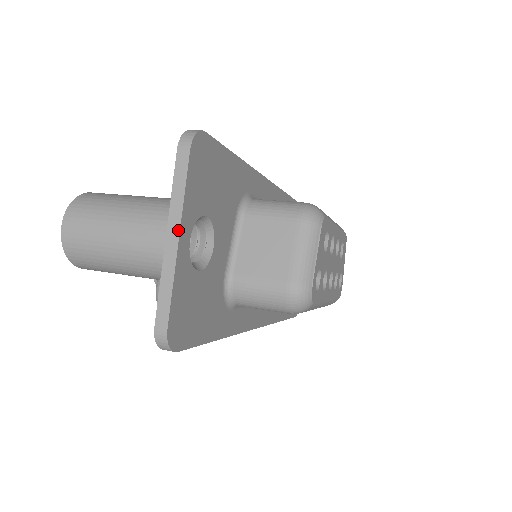
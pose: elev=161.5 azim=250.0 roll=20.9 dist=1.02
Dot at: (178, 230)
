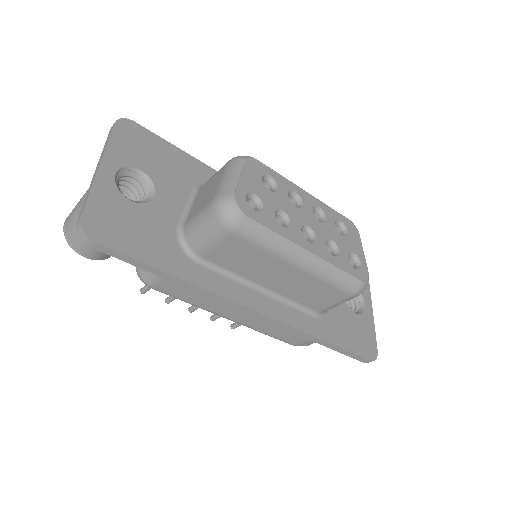
Dot at: (100, 162)
